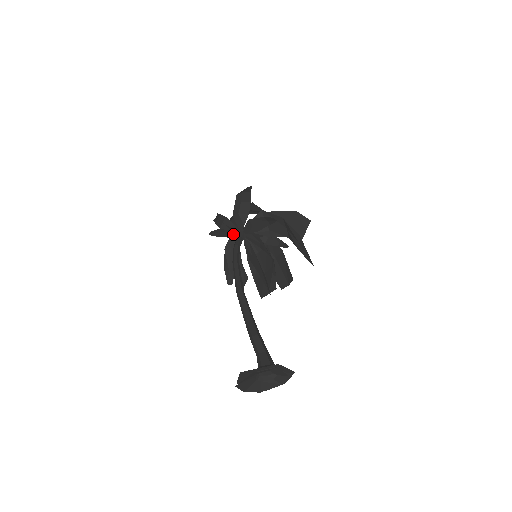
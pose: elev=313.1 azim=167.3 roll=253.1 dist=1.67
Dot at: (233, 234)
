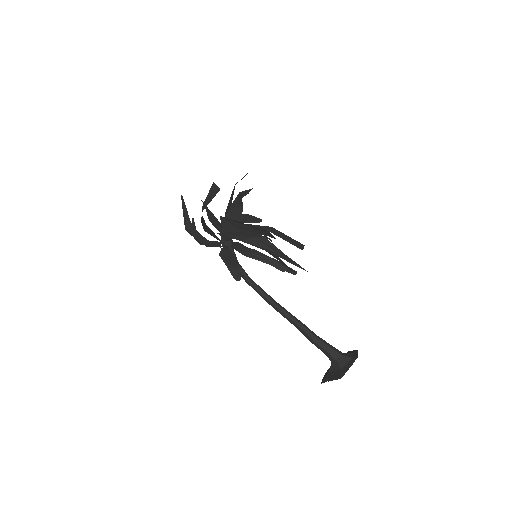
Dot at: (220, 226)
